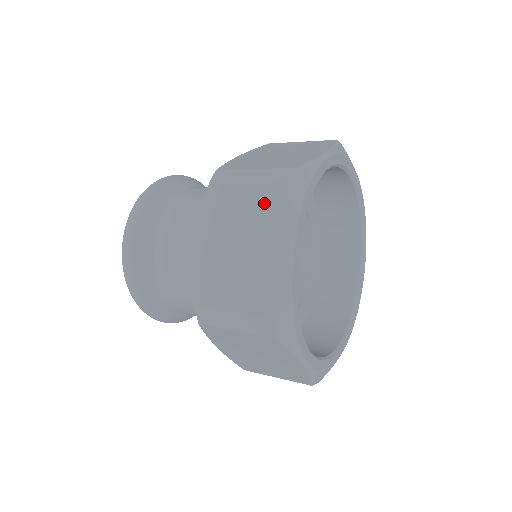
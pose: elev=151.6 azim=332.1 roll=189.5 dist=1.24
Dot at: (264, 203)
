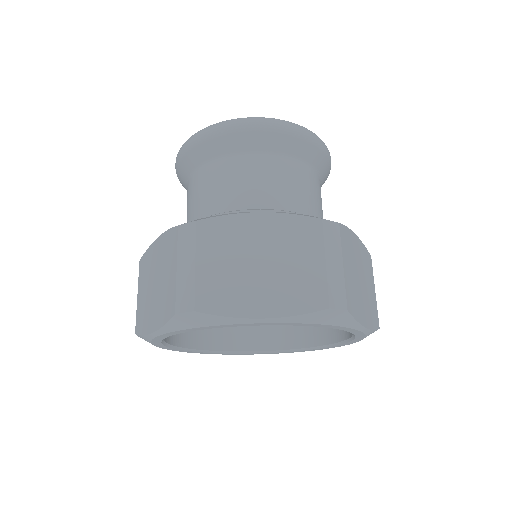
Dot at: (169, 295)
